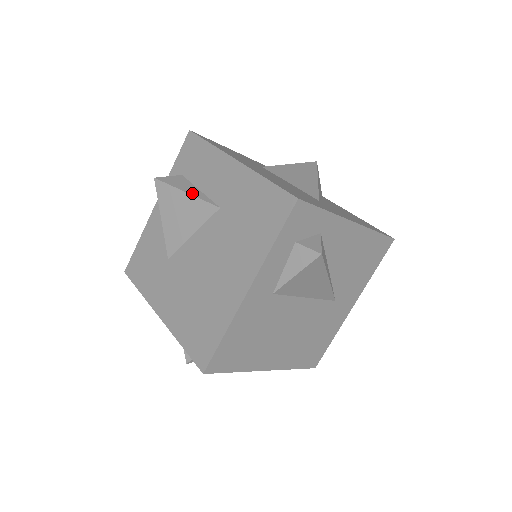
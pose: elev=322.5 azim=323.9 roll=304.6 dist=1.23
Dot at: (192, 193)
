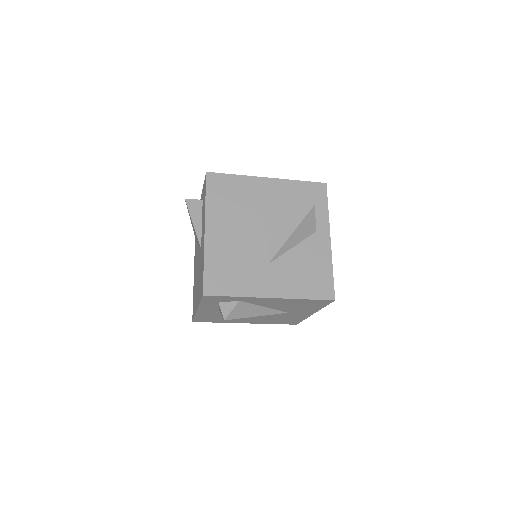
Dot at: (195, 226)
